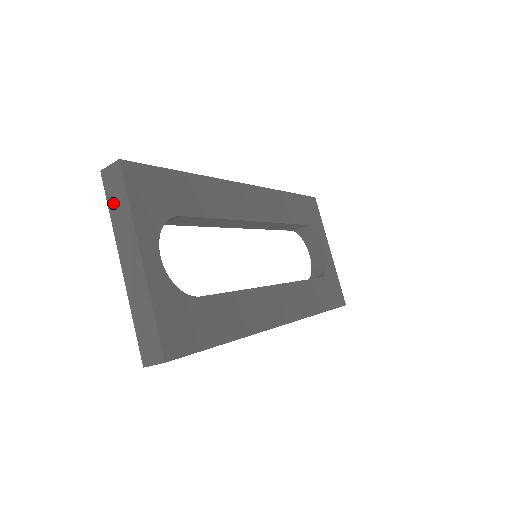
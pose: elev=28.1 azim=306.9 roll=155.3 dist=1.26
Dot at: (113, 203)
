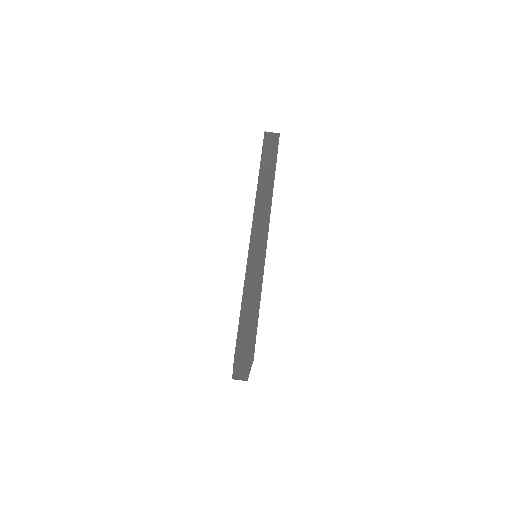
Dot at: occluded
